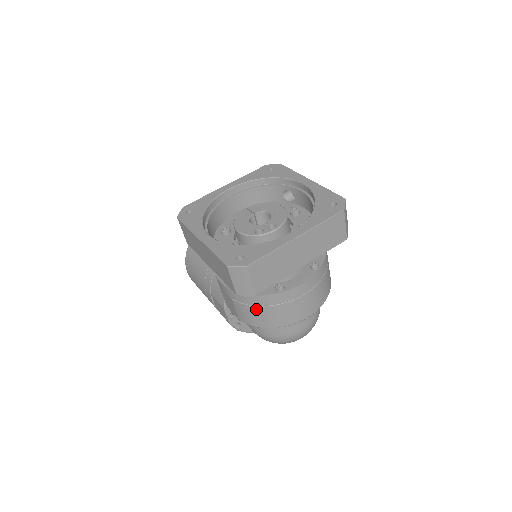
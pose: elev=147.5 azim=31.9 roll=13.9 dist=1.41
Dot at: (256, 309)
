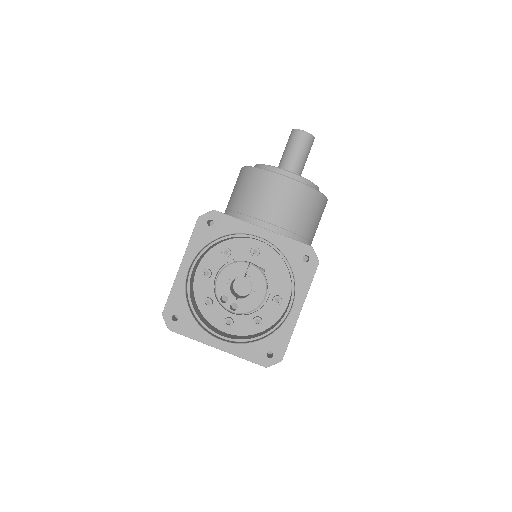
Dot at: occluded
